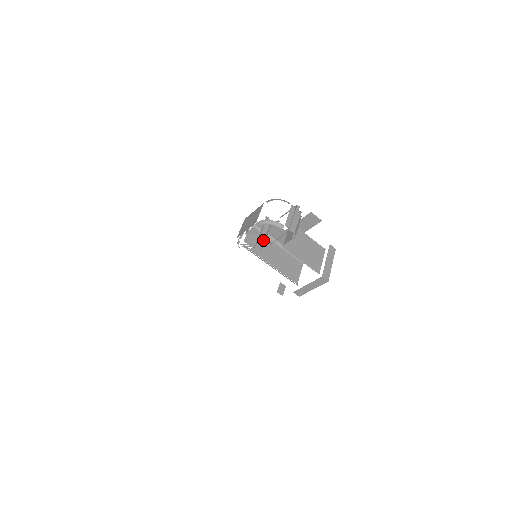
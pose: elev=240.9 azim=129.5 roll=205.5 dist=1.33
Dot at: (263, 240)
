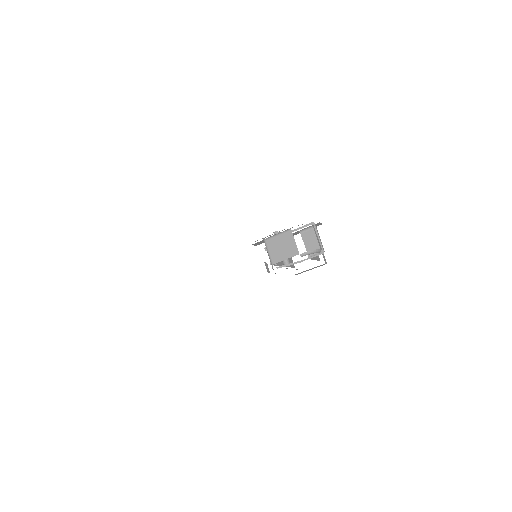
Dot at: occluded
